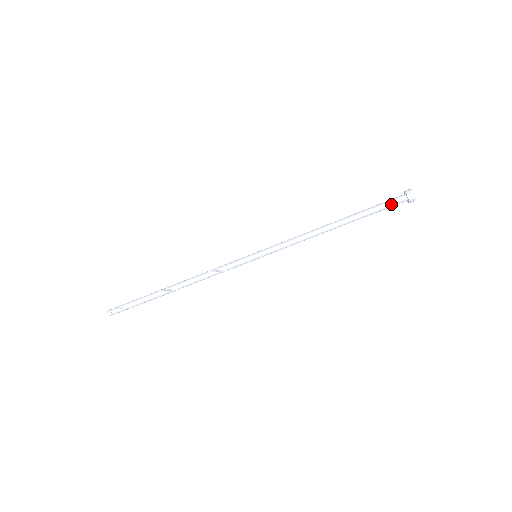
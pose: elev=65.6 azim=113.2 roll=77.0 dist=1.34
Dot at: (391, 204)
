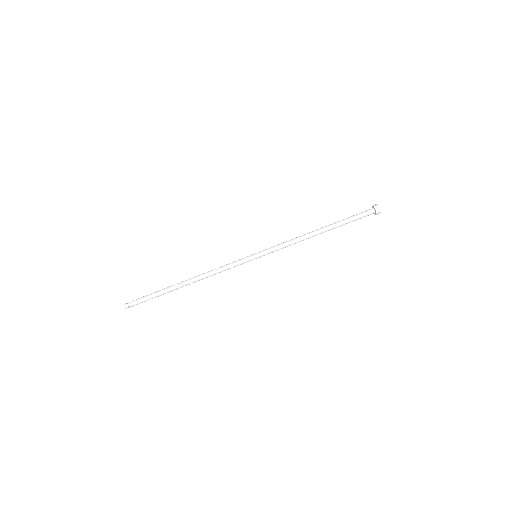
Dot at: (363, 215)
